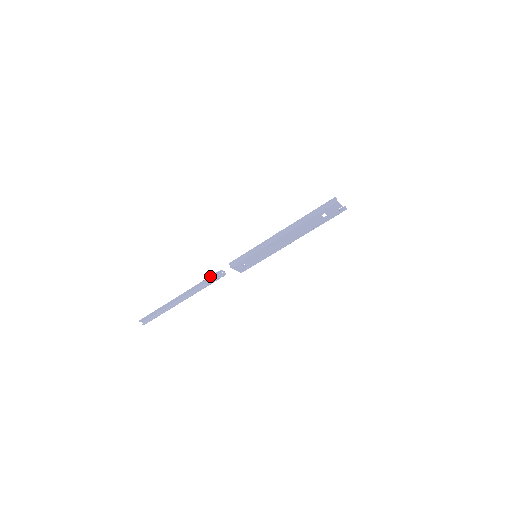
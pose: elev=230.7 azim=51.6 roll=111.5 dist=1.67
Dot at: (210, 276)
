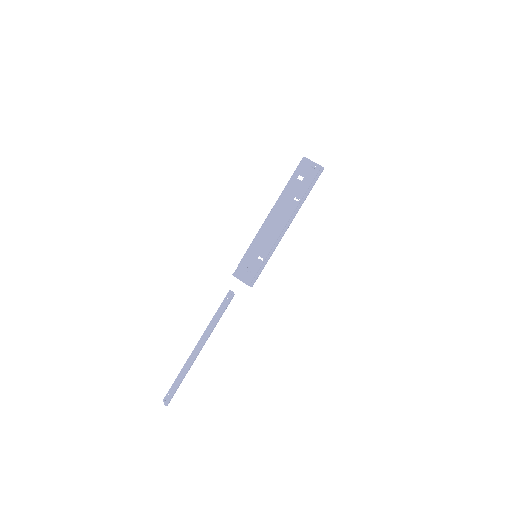
Dot at: (221, 303)
